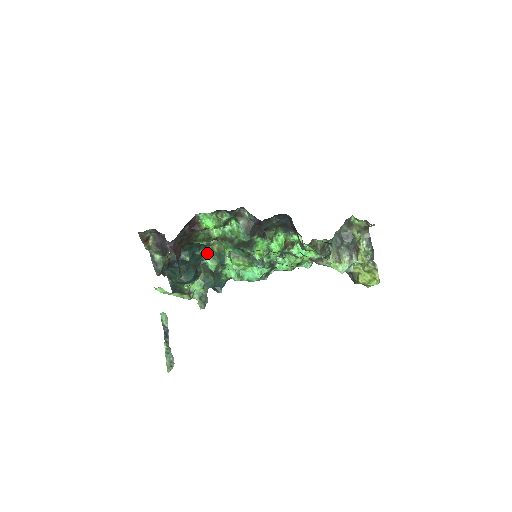
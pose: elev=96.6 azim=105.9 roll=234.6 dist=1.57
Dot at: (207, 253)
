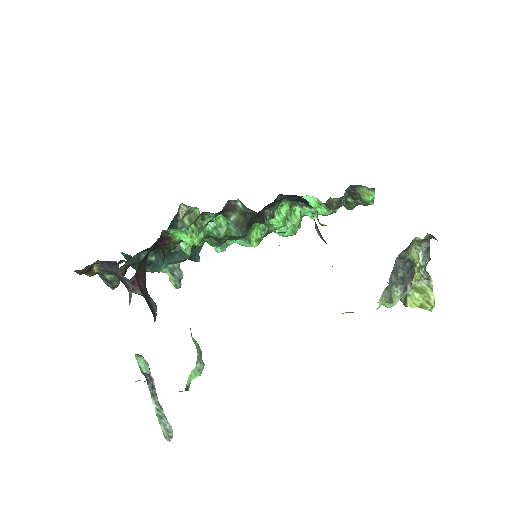
Dot at: occluded
